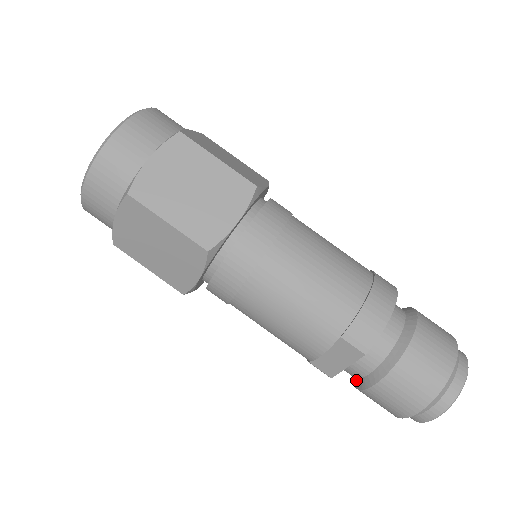
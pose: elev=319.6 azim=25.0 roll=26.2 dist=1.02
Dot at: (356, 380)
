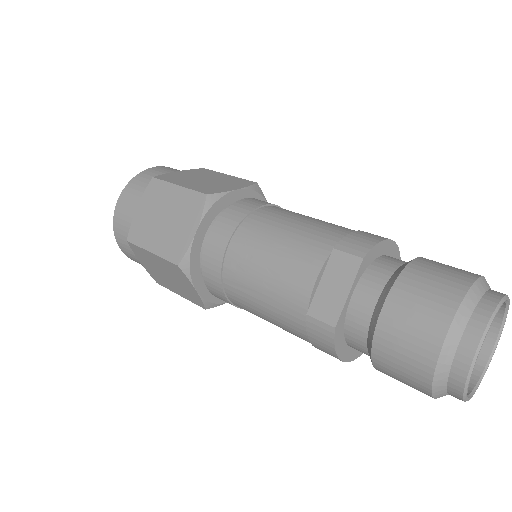
Dot at: (368, 333)
